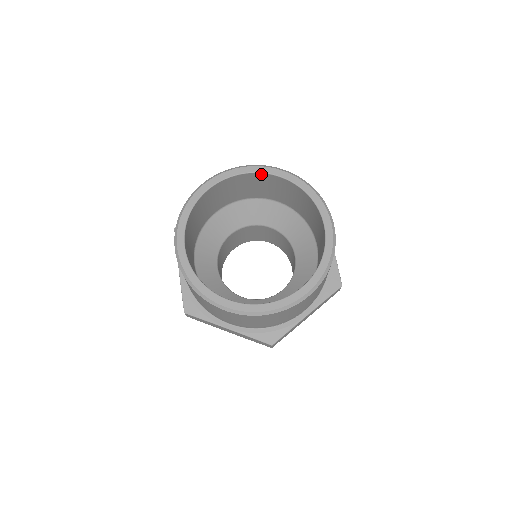
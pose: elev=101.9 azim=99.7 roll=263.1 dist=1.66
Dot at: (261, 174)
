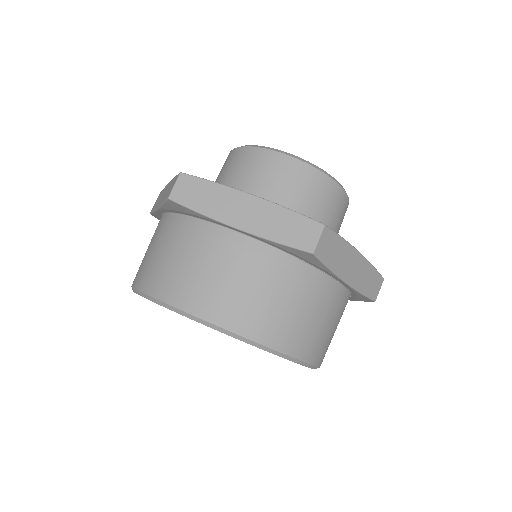
Dot at: occluded
